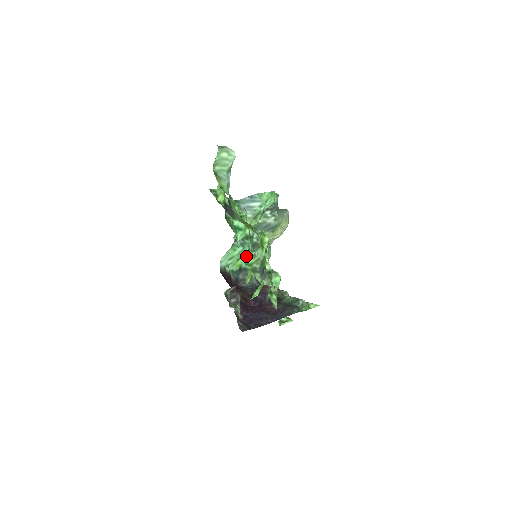
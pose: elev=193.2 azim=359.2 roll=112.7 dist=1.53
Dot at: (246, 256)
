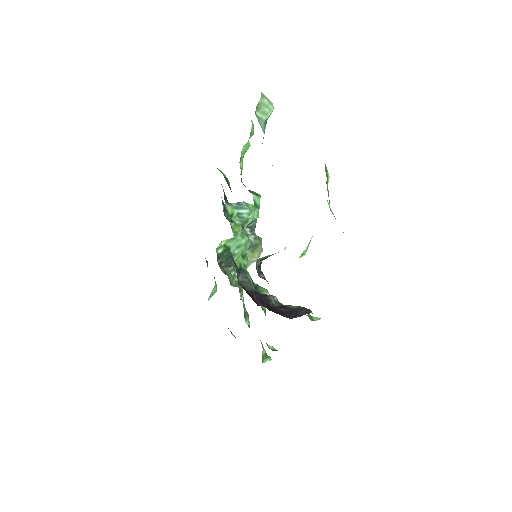
Dot at: (244, 257)
